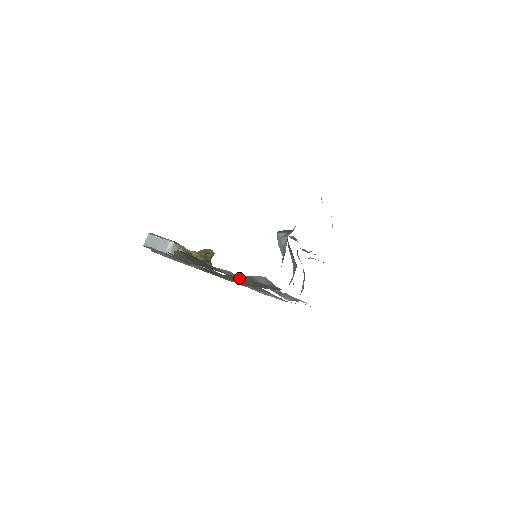
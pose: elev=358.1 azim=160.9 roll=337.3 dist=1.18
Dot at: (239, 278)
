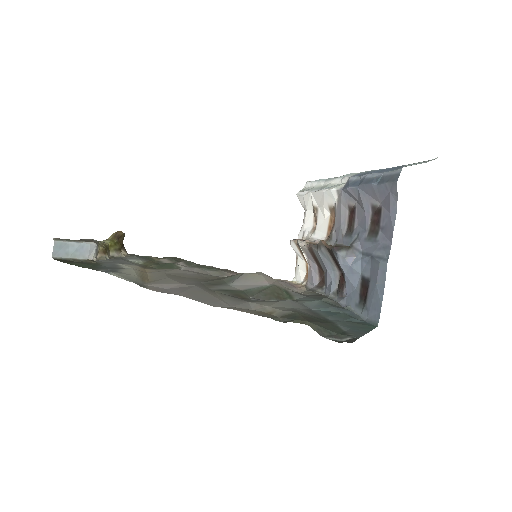
Dot at: (346, 320)
